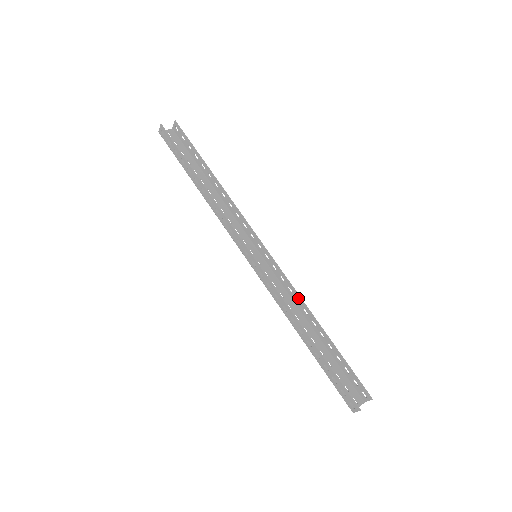
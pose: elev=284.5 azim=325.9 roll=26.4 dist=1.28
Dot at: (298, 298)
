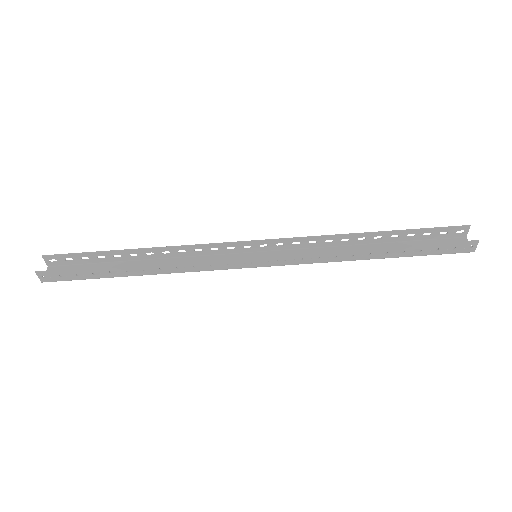
Dot at: (327, 239)
